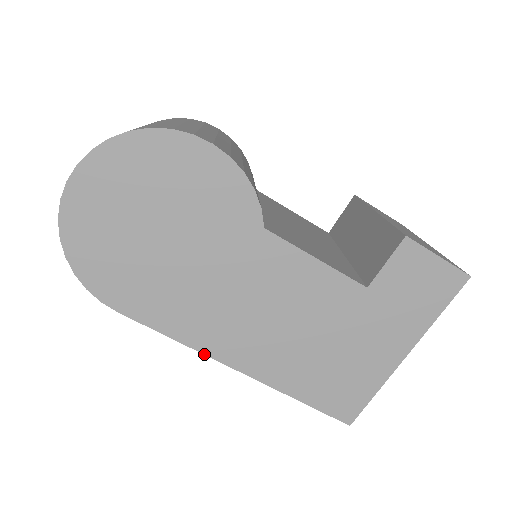
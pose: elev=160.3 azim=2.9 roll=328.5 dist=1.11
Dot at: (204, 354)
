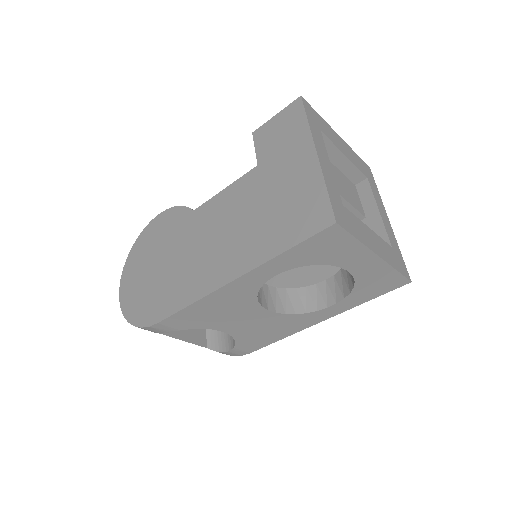
Dot at: (208, 294)
